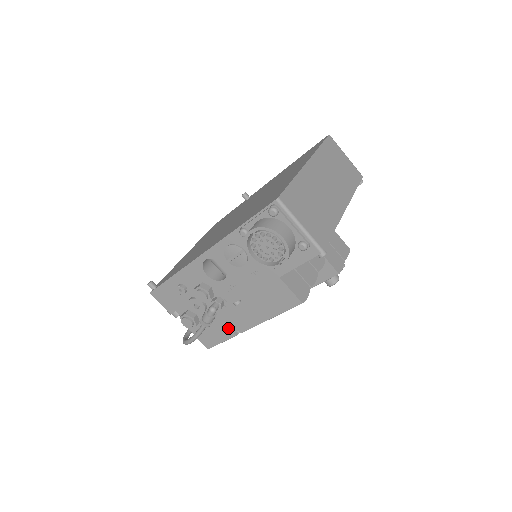
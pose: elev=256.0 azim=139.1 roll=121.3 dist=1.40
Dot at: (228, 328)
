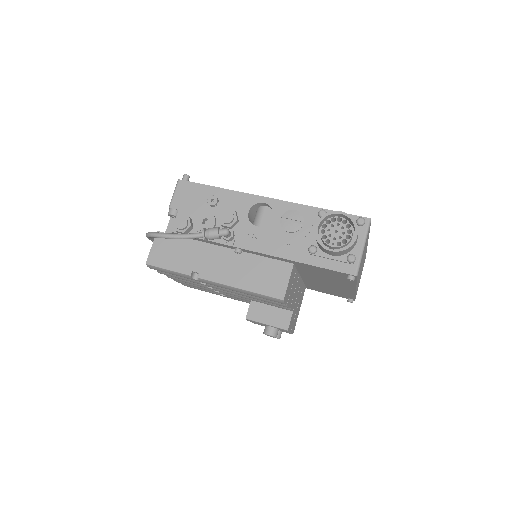
Dot at: (193, 264)
